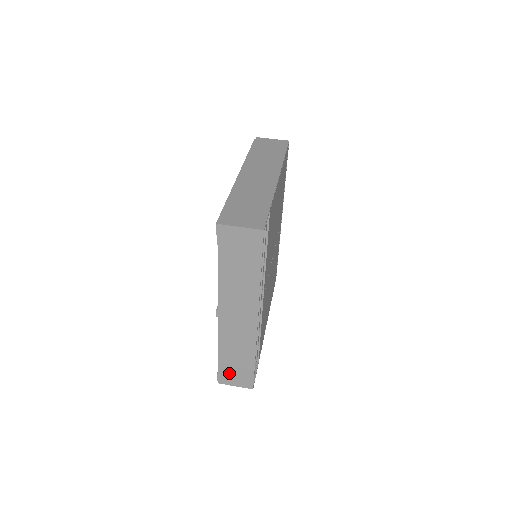
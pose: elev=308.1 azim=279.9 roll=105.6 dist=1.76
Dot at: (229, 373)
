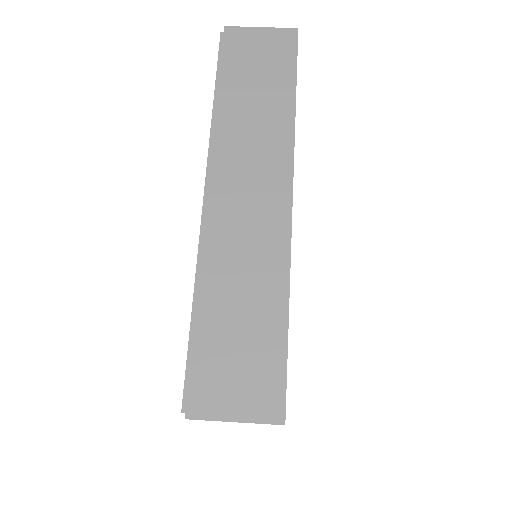
Dot at: occluded
